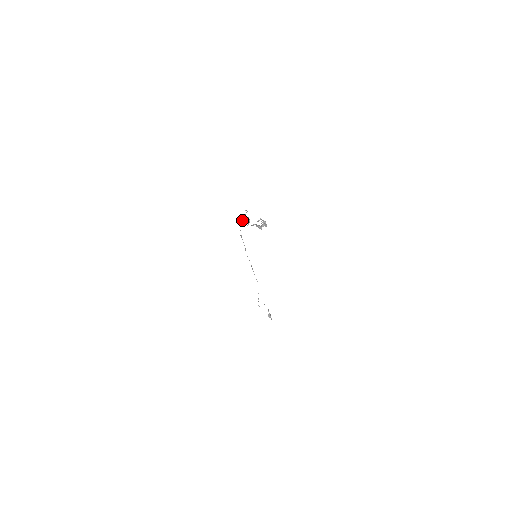
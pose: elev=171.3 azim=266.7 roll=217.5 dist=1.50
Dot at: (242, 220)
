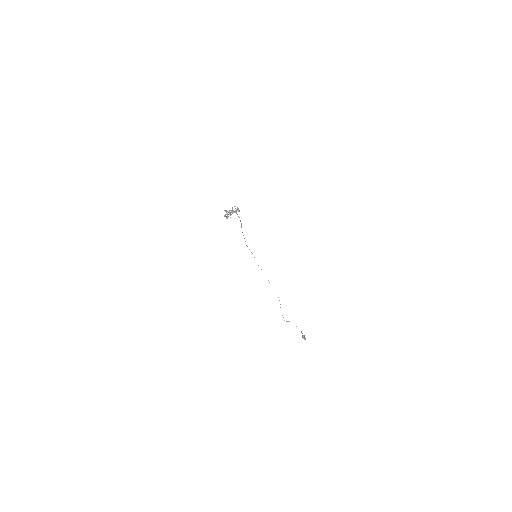
Dot at: occluded
